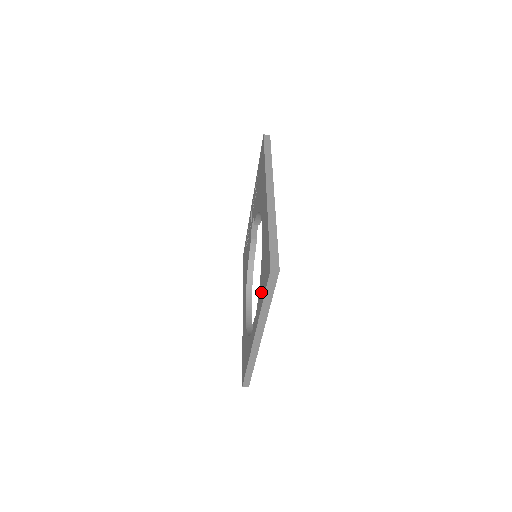
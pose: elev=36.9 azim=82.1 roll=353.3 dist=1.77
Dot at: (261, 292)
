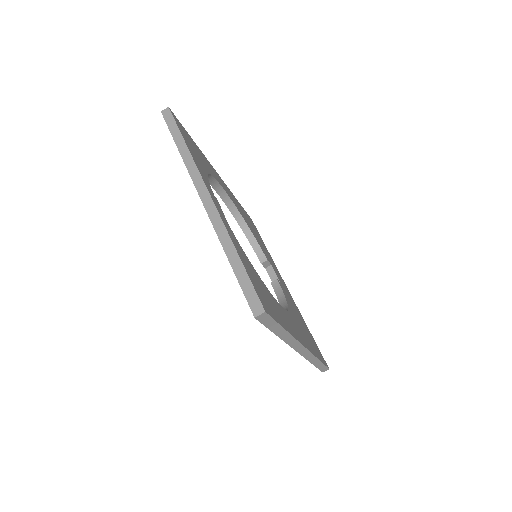
Dot at: occluded
